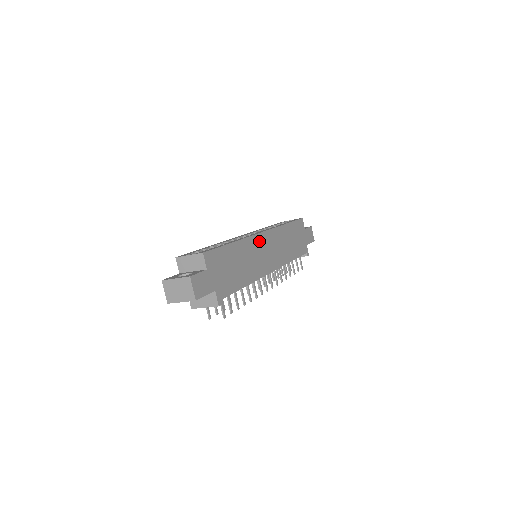
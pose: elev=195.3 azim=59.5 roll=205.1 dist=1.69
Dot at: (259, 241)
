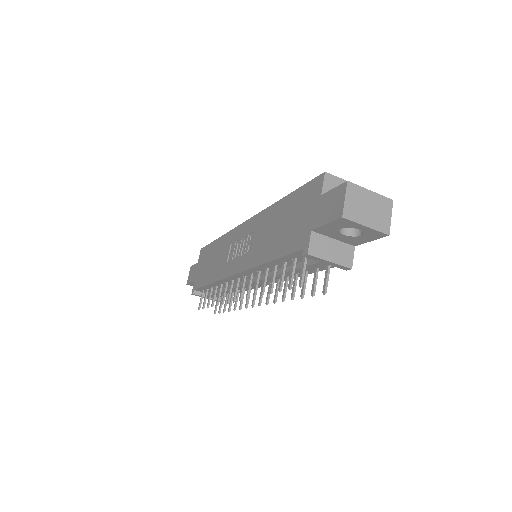
Dot at: occluded
